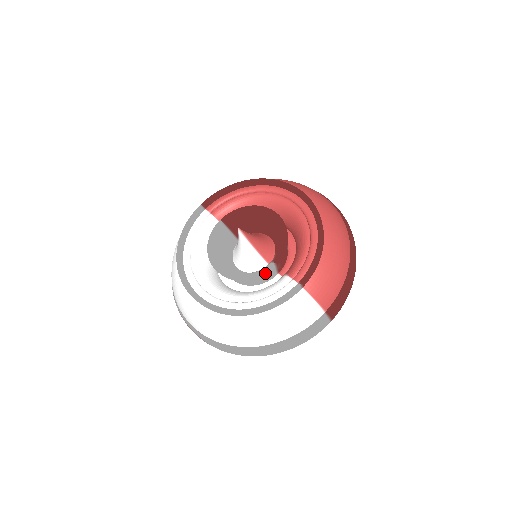
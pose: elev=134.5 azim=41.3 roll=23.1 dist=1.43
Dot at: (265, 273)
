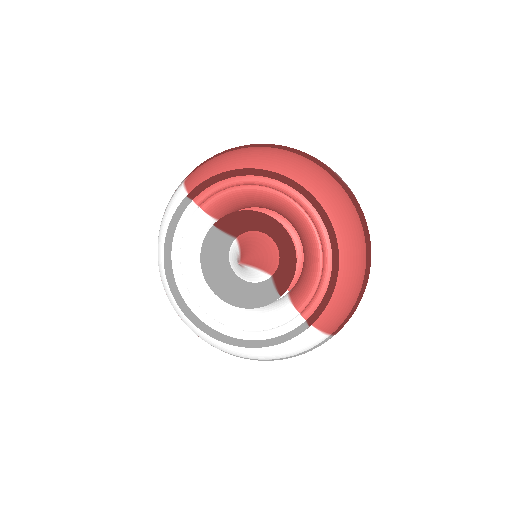
Dot at: (269, 303)
